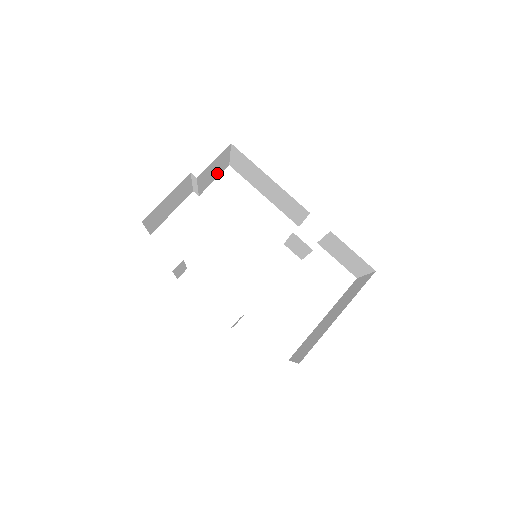
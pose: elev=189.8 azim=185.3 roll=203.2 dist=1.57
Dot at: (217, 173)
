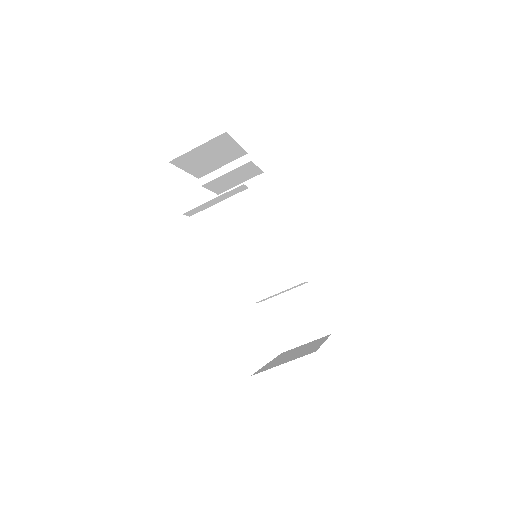
Dot at: (221, 186)
